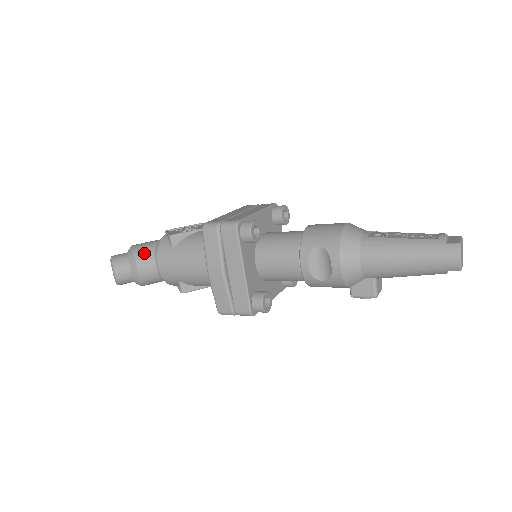
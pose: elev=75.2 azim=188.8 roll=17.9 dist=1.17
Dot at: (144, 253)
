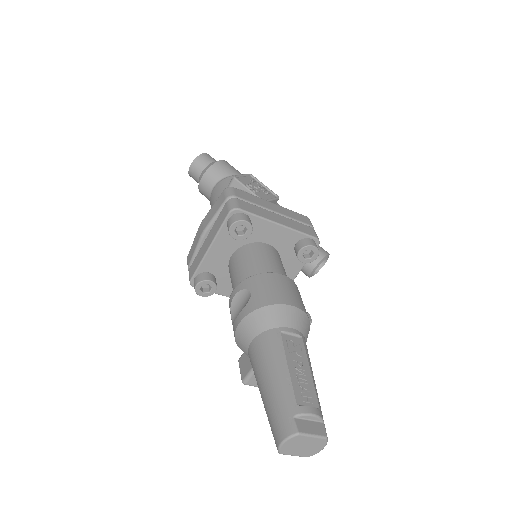
Dot at: (217, 172)
